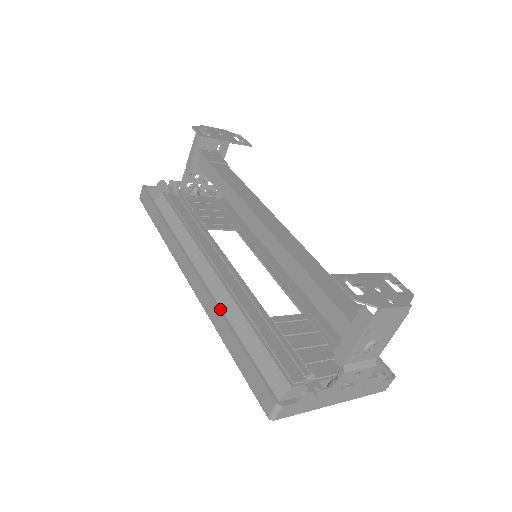
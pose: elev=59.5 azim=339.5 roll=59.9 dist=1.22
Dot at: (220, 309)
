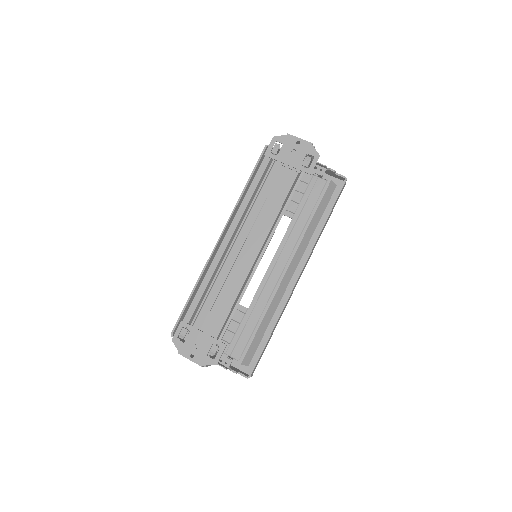
Dot at: (202, 274)
